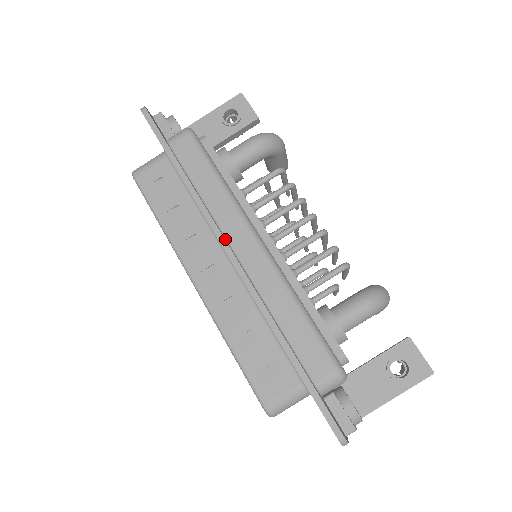
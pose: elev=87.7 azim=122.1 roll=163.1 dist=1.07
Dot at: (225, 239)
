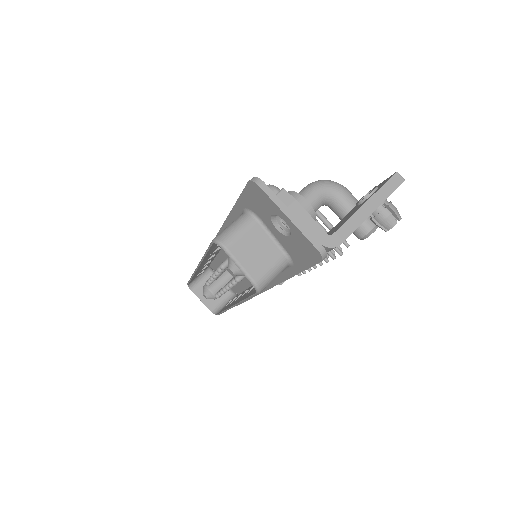
Dot at: occluded
